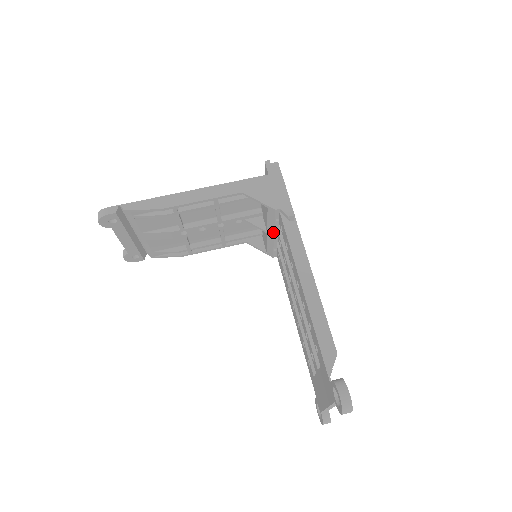
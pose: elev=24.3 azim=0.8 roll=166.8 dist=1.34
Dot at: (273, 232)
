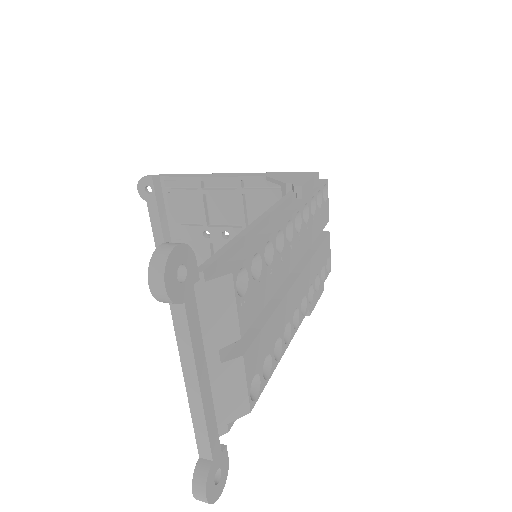
Dot at: occluded
